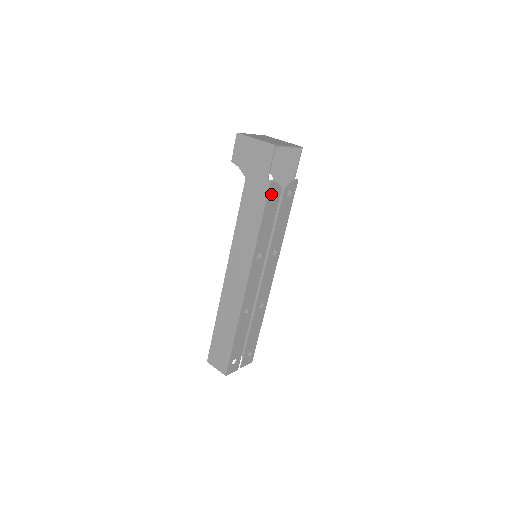
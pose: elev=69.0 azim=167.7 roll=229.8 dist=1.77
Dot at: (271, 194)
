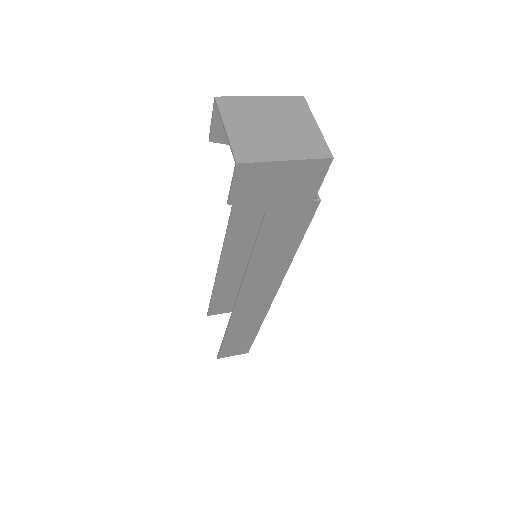
Dot at: occluded
